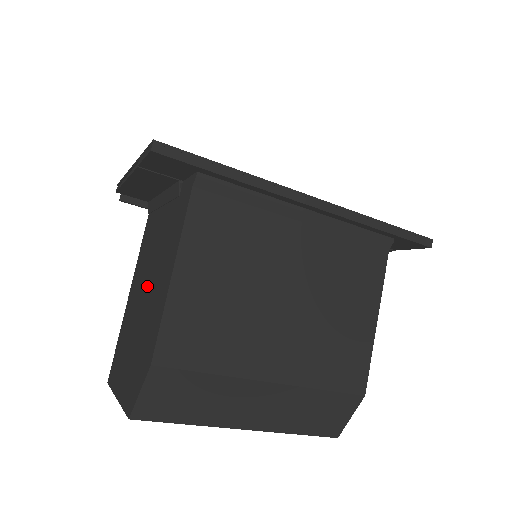
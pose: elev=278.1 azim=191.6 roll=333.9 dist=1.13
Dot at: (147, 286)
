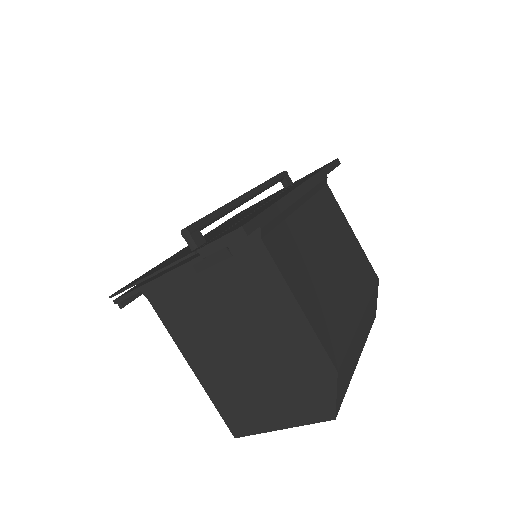
Dot at: (243, 341)
